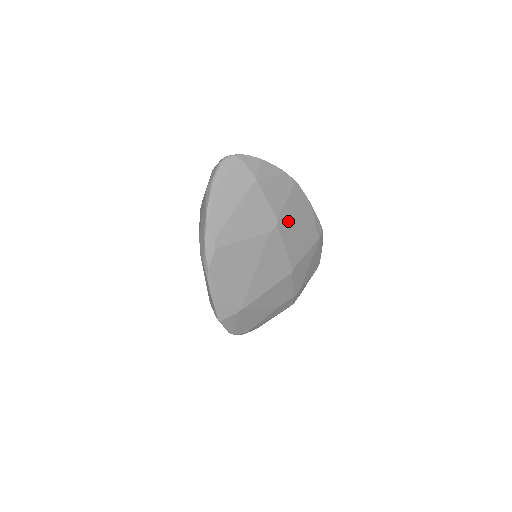
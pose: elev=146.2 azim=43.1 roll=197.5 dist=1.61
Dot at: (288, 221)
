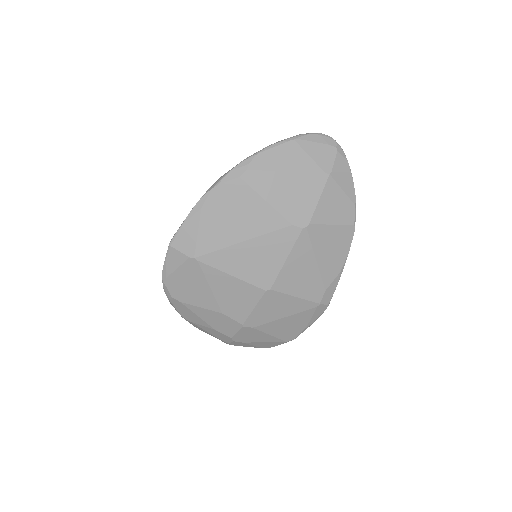
Dot at: (314, 242)
